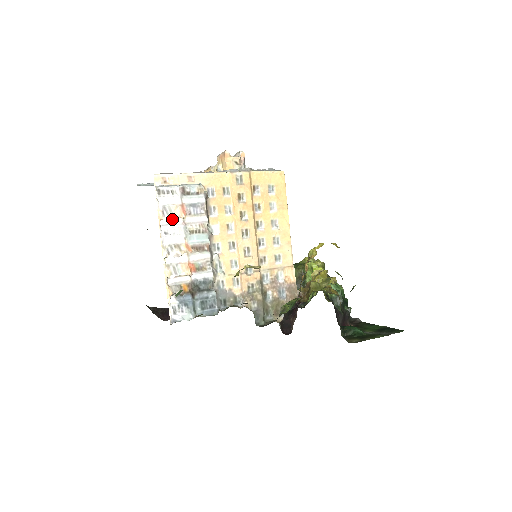
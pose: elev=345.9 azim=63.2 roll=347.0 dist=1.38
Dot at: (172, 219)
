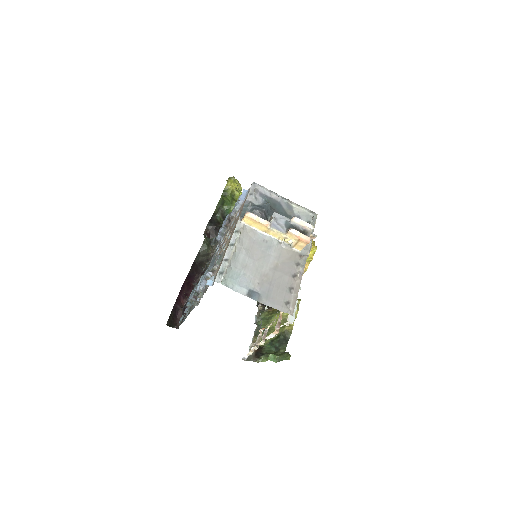
Dot at: occluded
